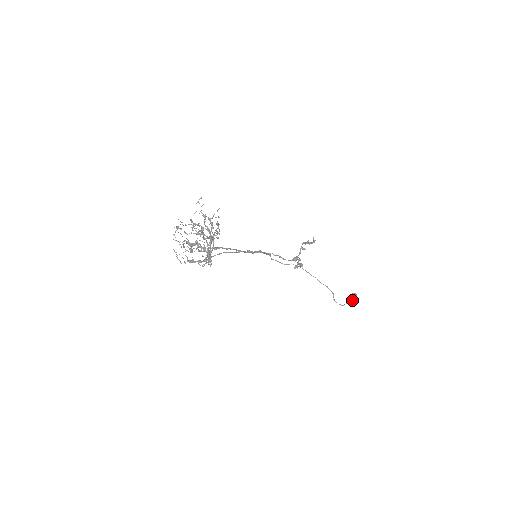
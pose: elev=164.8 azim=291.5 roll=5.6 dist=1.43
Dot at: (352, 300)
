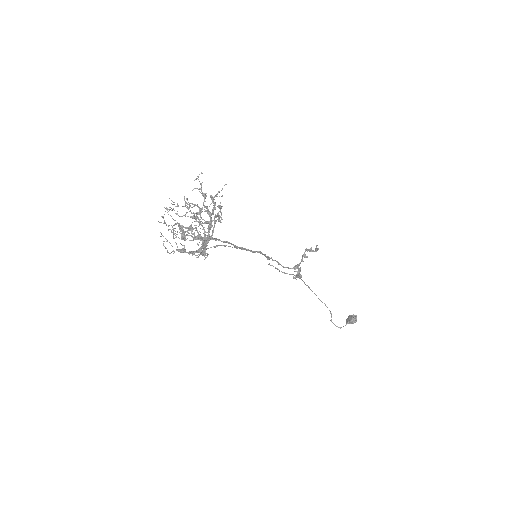
Dot at: (351, 322)
